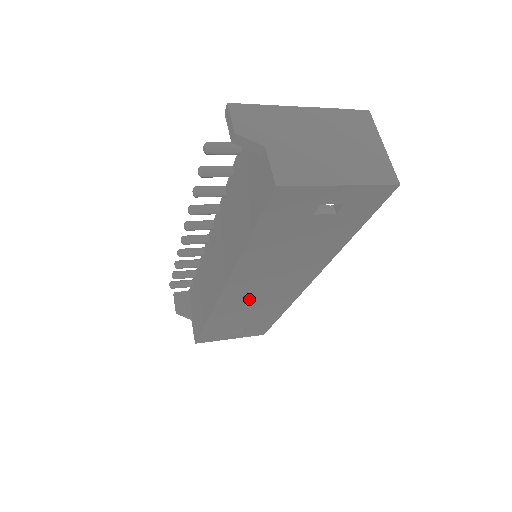
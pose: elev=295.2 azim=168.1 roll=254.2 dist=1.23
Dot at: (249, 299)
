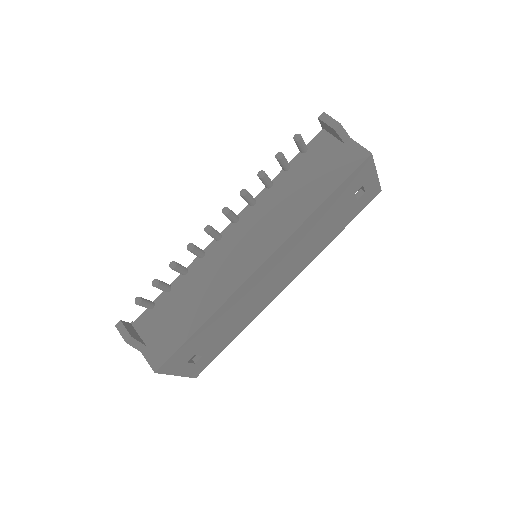
Dot at: (255, 290)
